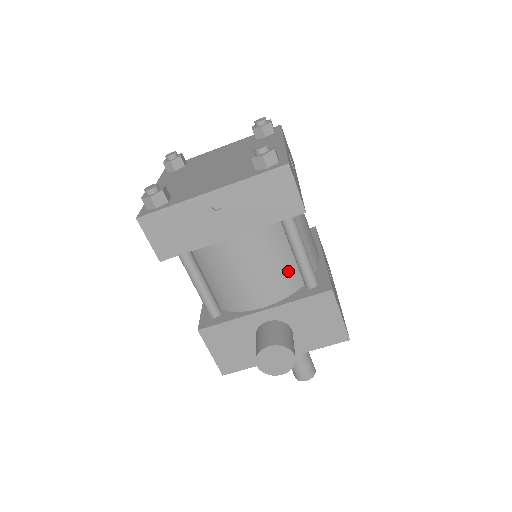
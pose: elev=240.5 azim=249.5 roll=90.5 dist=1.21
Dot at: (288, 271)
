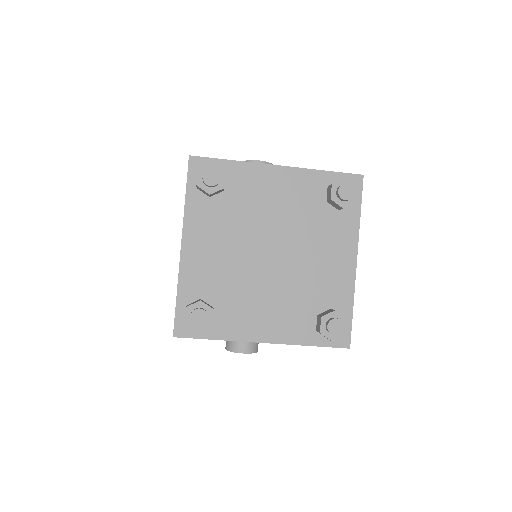
Dot at: occluded
